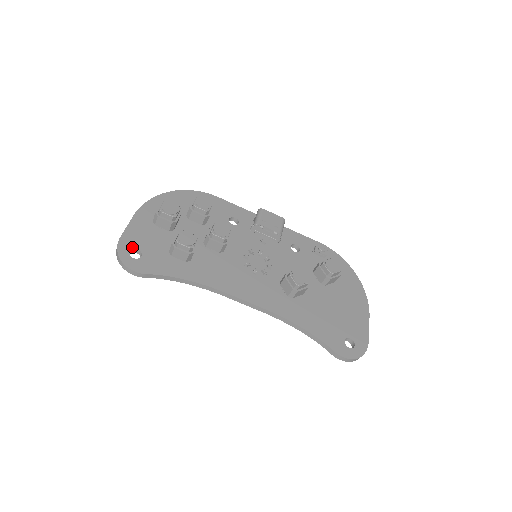
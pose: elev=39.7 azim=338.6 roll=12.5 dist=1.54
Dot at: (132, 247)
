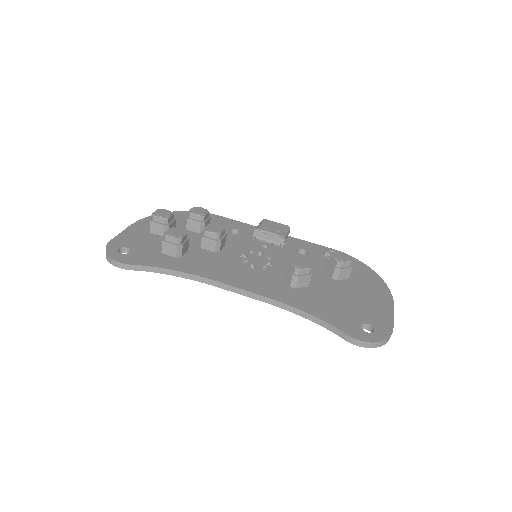
Dot at: (122, 246)
